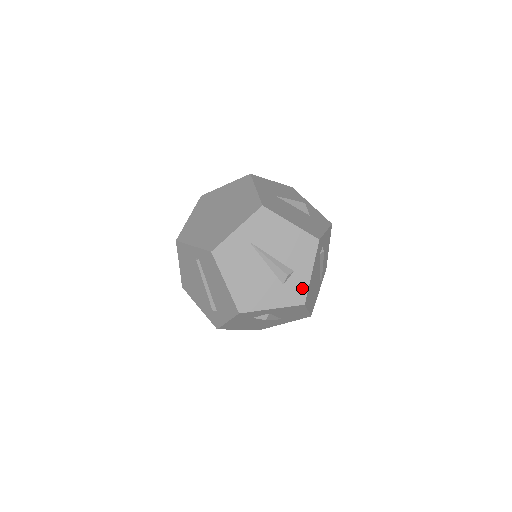
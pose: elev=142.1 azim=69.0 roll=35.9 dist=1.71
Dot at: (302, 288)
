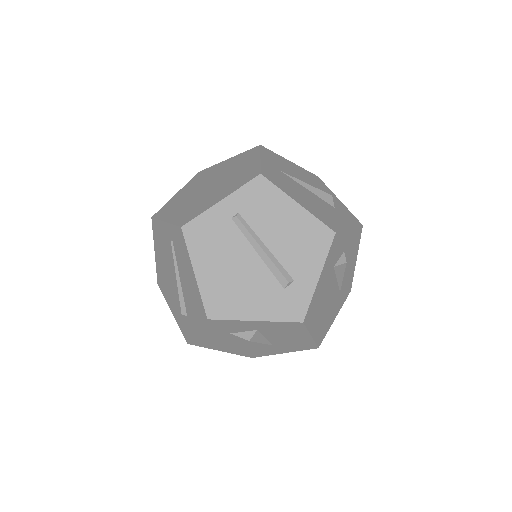
Dot at: (347, 212)
